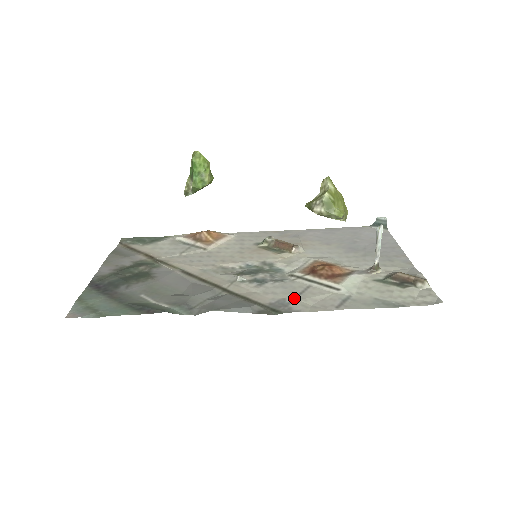
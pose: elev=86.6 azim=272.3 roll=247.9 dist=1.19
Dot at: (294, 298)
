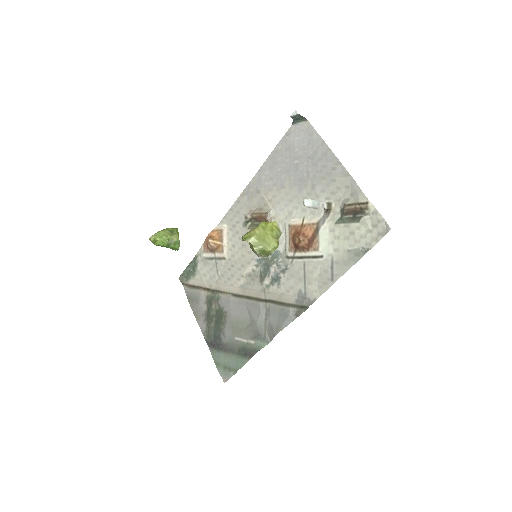
Dot at: (304, 286)
